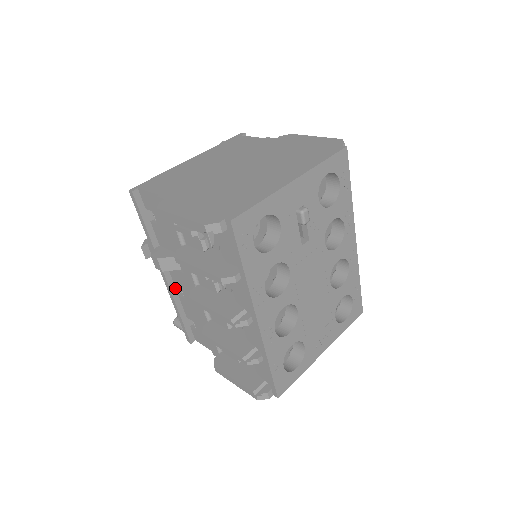
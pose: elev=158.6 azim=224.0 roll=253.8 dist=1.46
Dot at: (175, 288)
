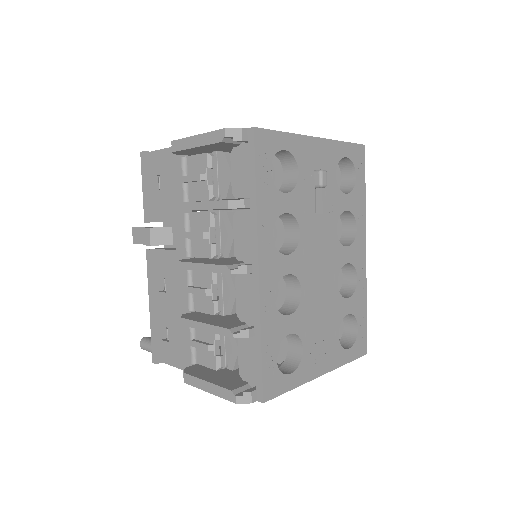
Dot at: (157, 281)
